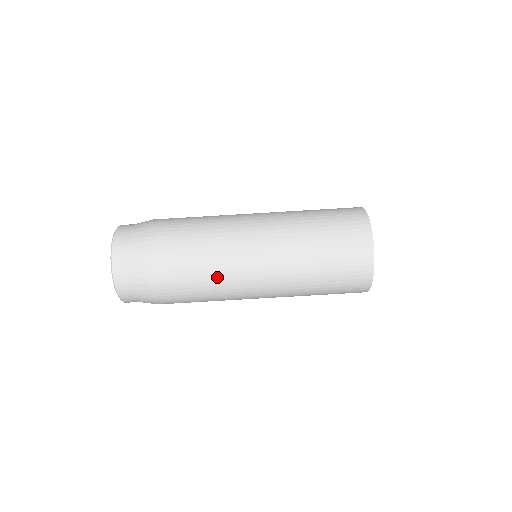
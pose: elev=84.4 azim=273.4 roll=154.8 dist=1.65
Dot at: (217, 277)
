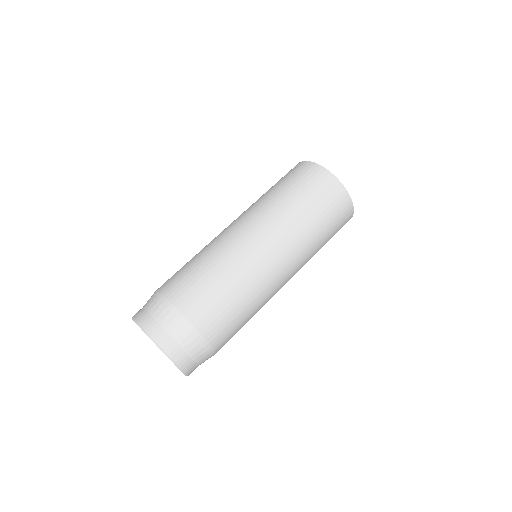
Dot at: (210, 250)
